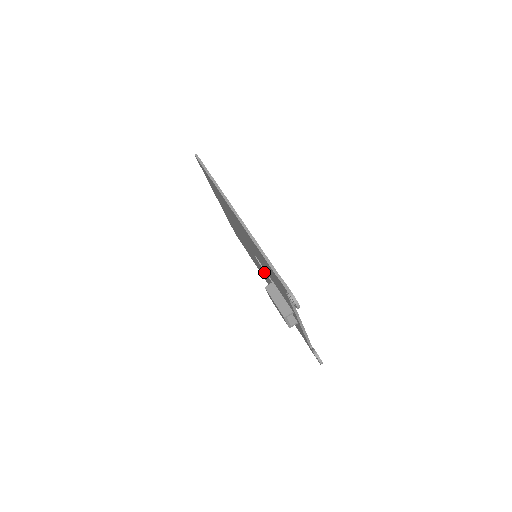
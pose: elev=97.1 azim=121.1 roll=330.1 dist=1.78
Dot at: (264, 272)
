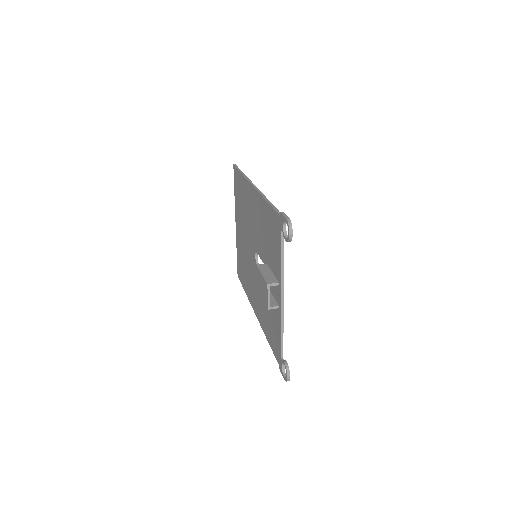
Dot at: occluded
